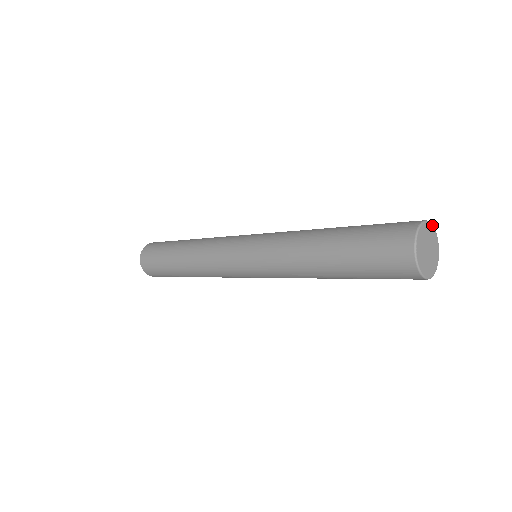
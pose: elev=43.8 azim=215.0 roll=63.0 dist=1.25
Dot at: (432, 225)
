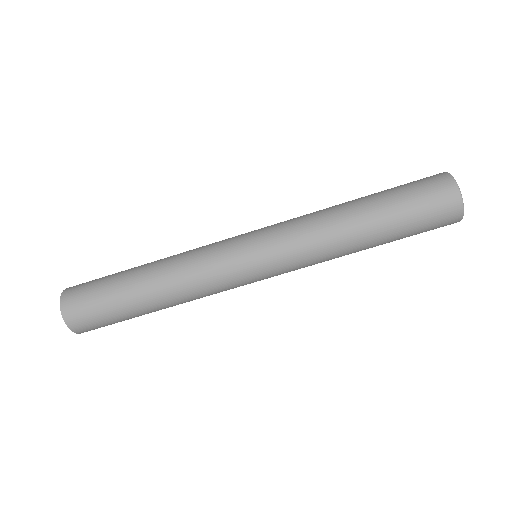
Dot at: (449, 173)
